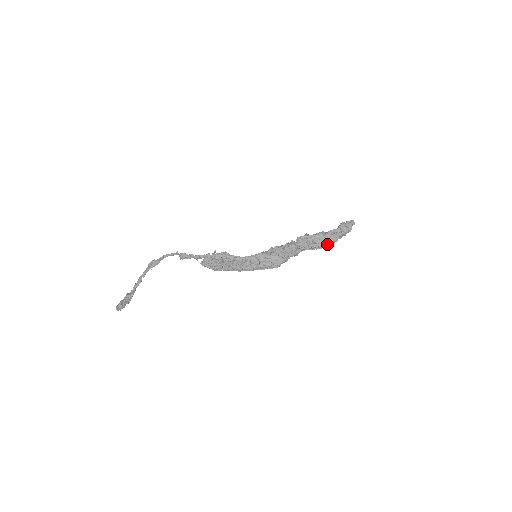
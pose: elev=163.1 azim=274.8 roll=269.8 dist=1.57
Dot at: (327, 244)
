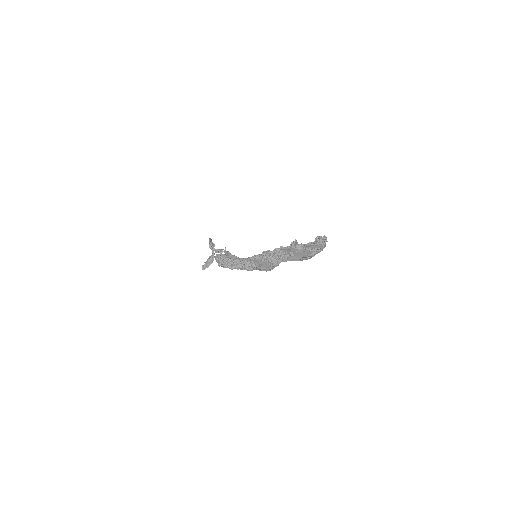
Dot at: (305, 257)
